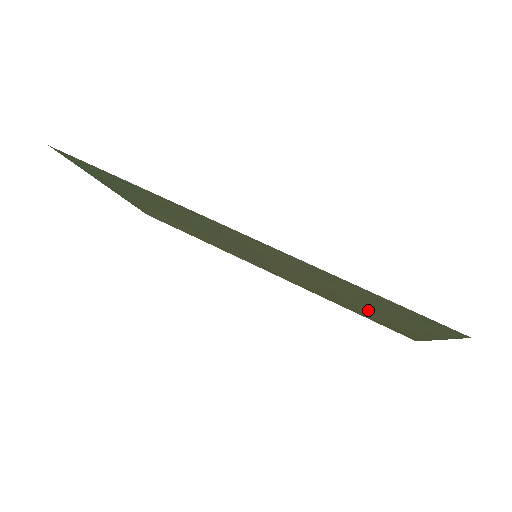
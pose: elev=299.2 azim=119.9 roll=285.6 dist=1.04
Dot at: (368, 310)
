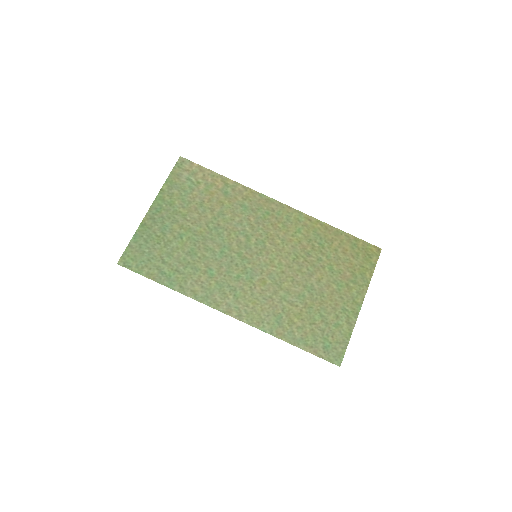
Dot at: (329, 278)
